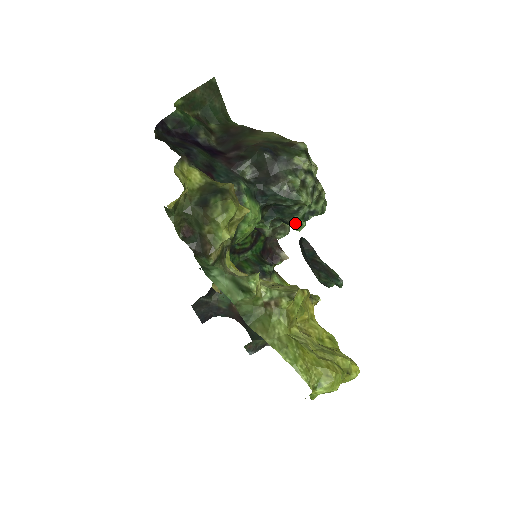
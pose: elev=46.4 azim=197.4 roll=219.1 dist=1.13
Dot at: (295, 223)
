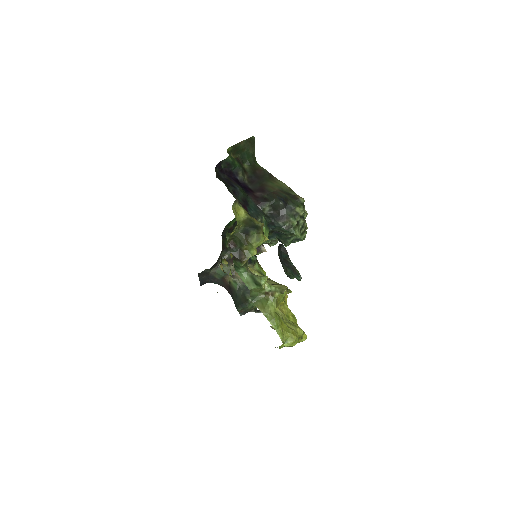
Dot at: (286, 244)
